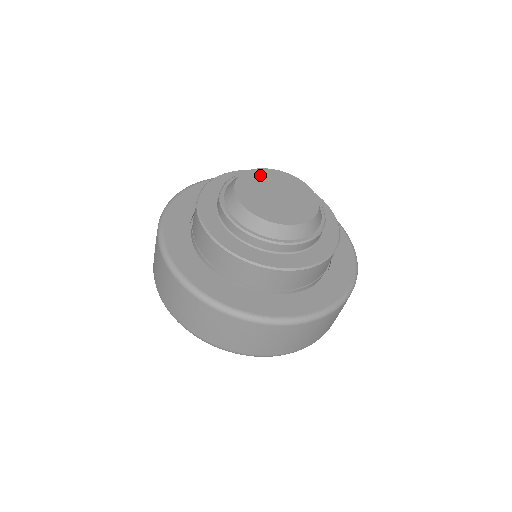
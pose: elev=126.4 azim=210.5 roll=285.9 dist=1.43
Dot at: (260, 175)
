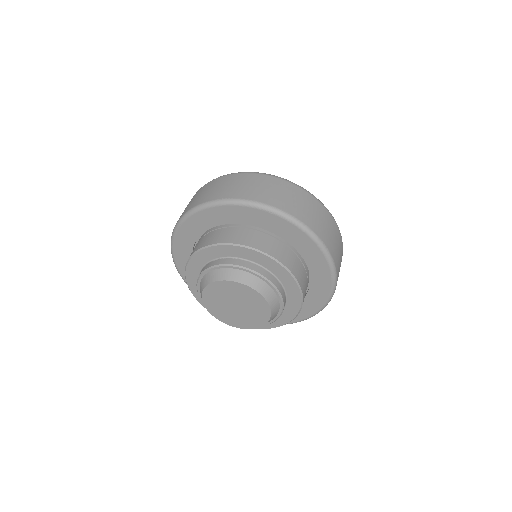
Dot at: (211, 295)
